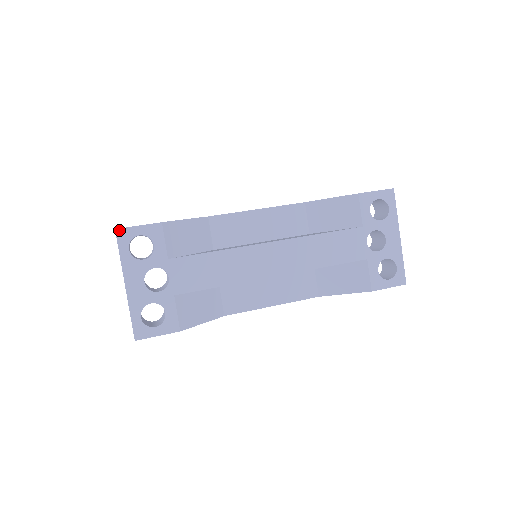
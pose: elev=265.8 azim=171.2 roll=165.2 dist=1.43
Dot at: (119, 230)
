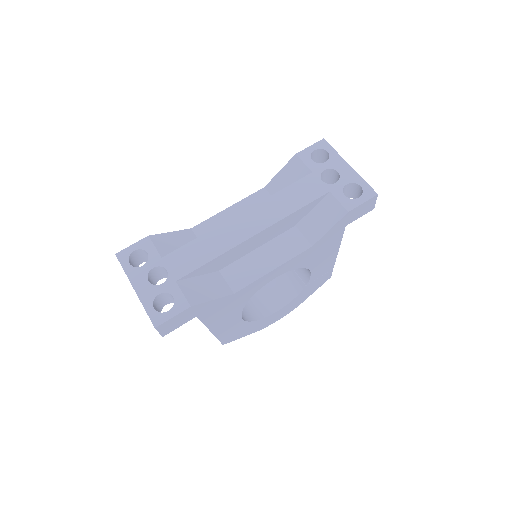
Dot at: (118, 253)
